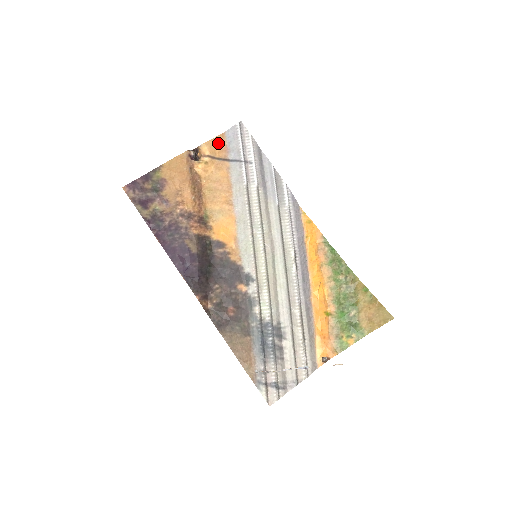
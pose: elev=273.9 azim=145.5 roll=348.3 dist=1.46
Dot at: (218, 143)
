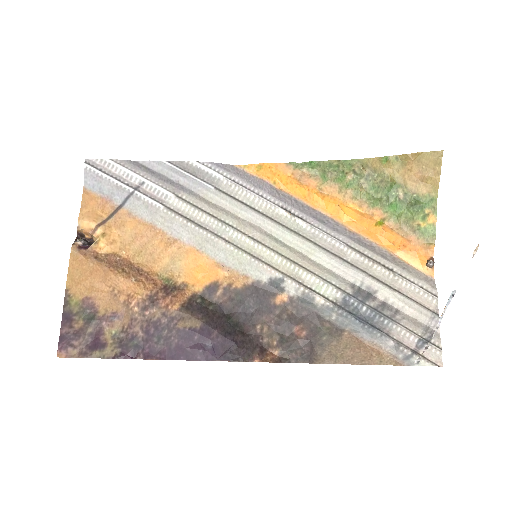
Dot at: (91, 204)
